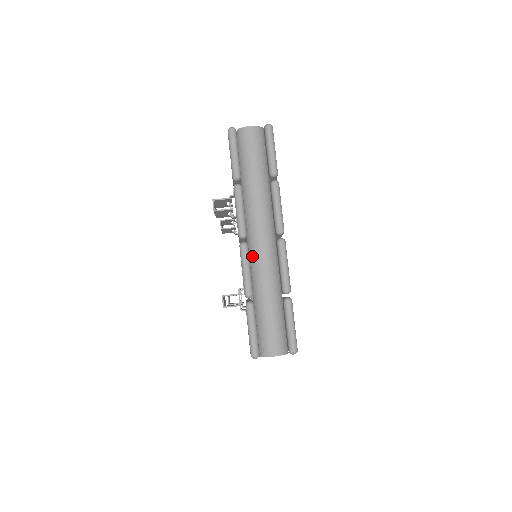
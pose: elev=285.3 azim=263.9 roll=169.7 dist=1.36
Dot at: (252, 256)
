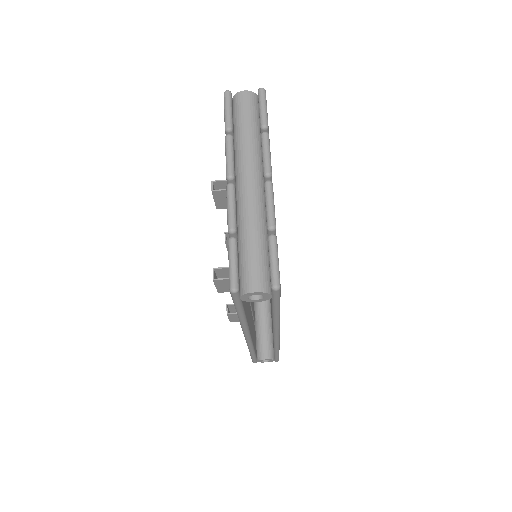
Dot at: (239, 198)
